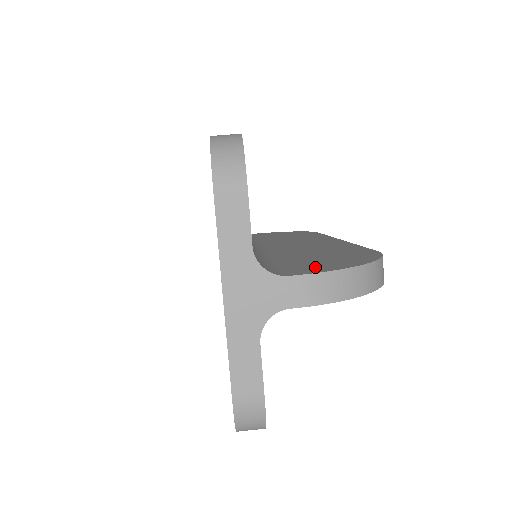
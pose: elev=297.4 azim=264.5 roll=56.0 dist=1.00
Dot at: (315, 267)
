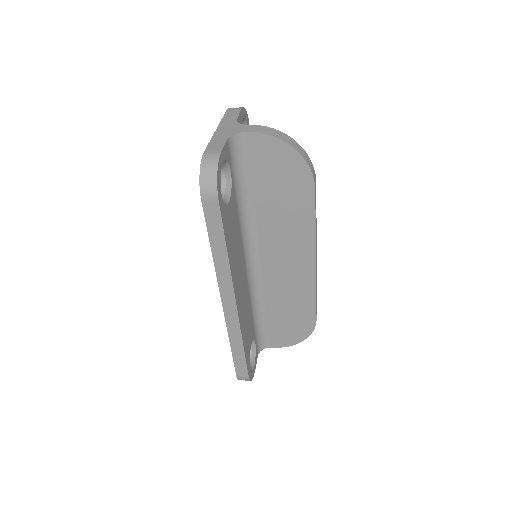
Dot at: occluded
